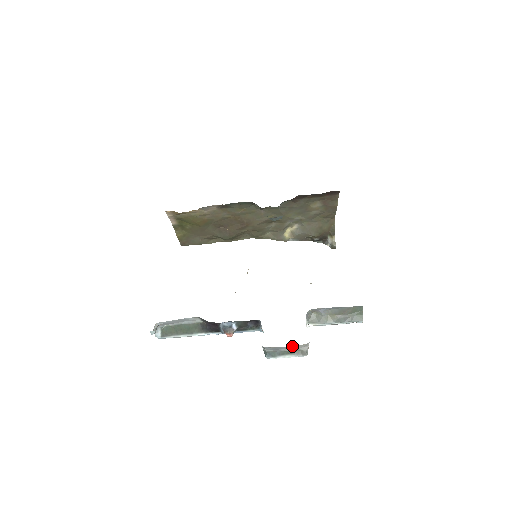
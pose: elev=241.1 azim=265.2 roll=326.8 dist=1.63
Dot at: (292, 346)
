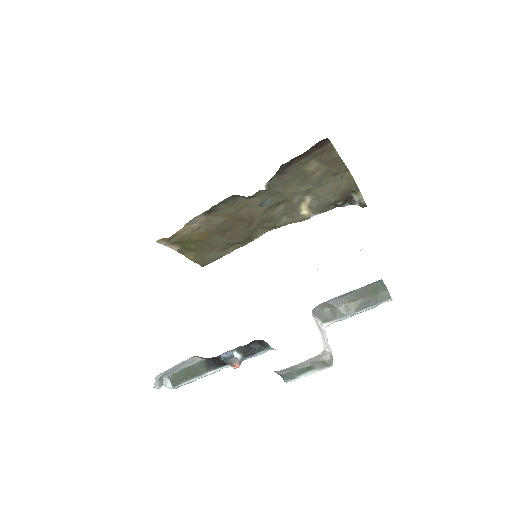
Dot at: (304, 361)
